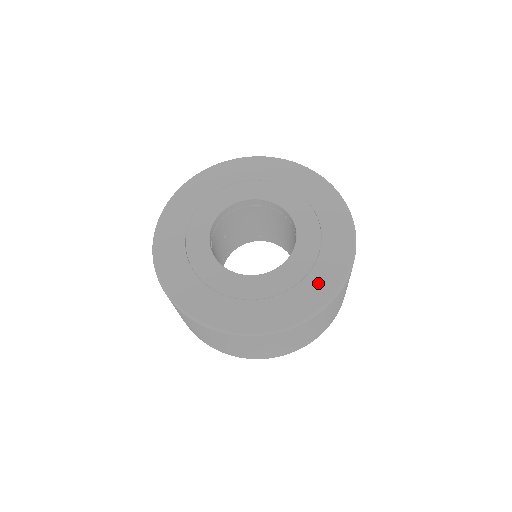
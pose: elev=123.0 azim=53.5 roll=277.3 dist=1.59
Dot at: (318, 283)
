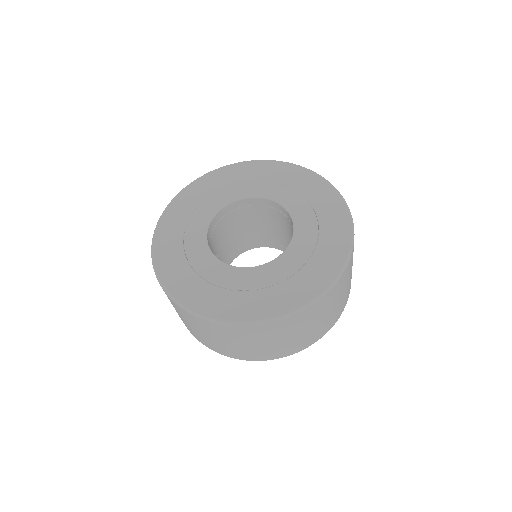
Dot at: (332, 235)
